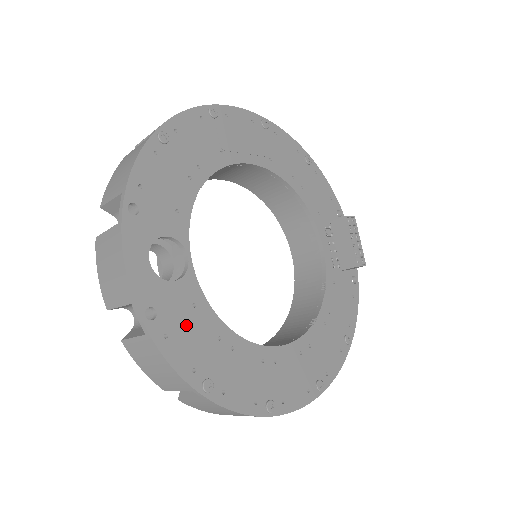
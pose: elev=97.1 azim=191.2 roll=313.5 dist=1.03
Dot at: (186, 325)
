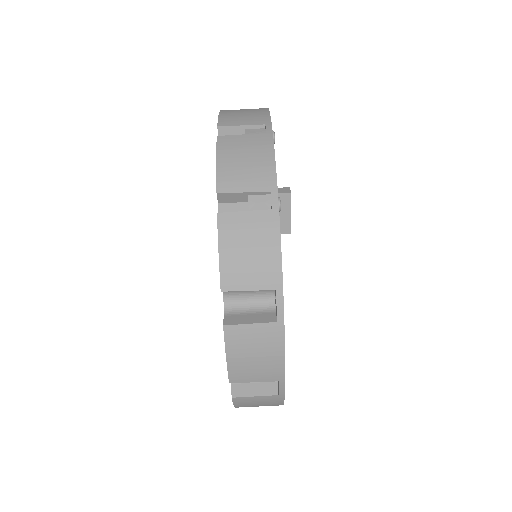
Dot at: occluded
